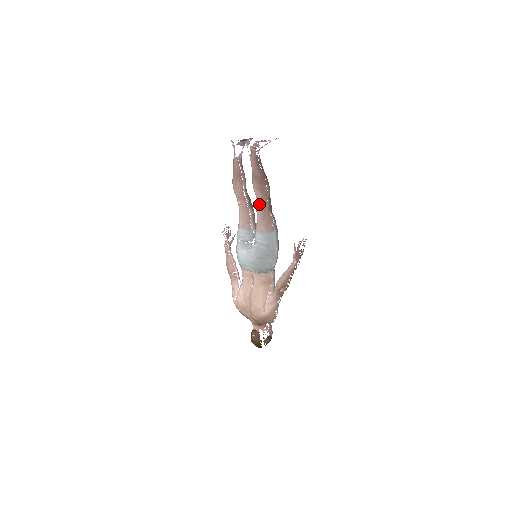
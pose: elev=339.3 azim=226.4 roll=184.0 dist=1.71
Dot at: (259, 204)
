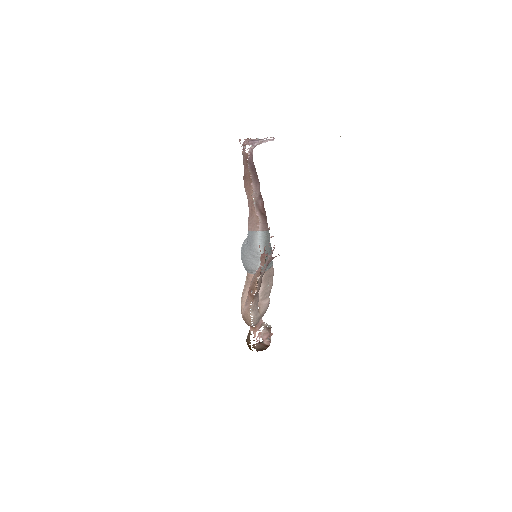
Dot at: (248, 202)
